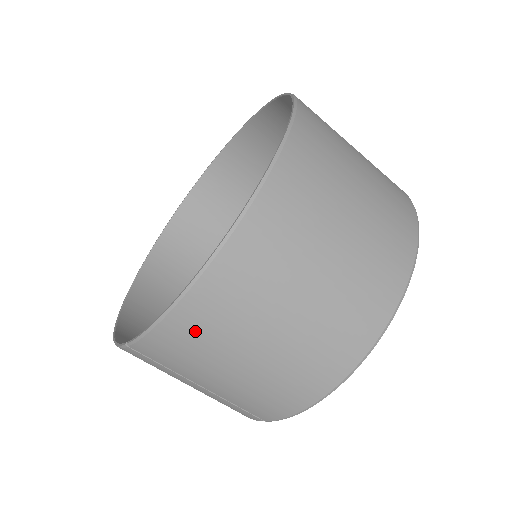
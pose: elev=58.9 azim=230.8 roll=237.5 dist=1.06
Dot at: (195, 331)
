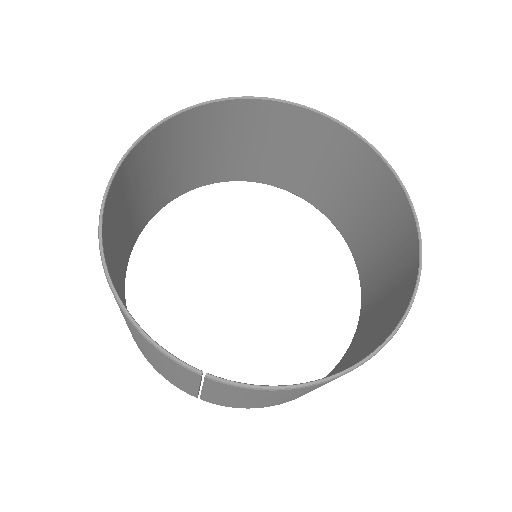
Dot at: (285, 393)
